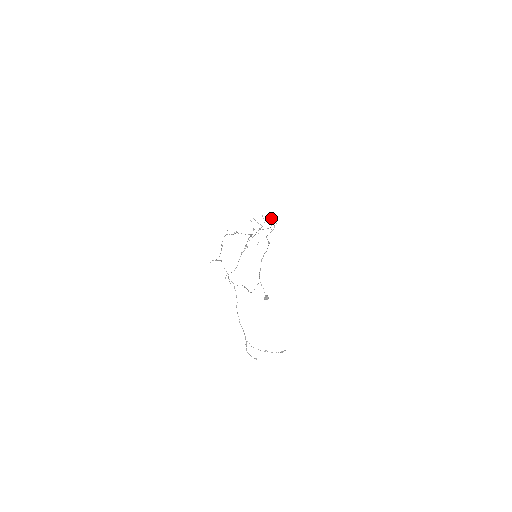
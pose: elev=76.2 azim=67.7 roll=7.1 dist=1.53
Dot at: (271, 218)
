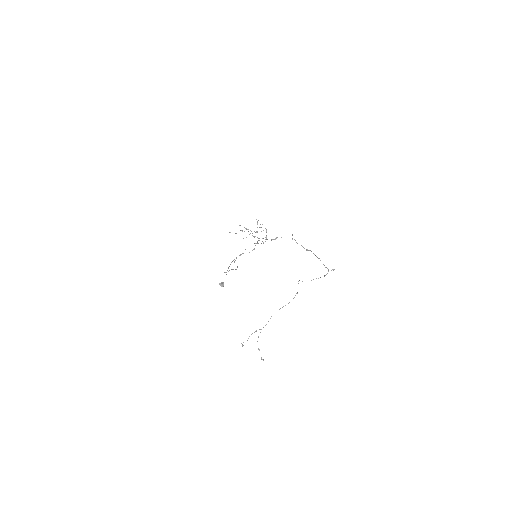
Dot at: occluded
